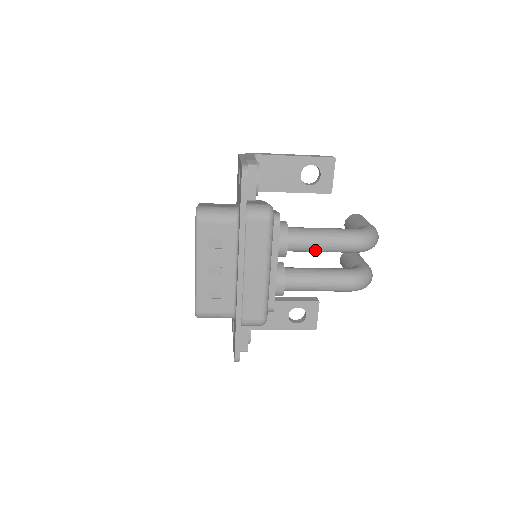
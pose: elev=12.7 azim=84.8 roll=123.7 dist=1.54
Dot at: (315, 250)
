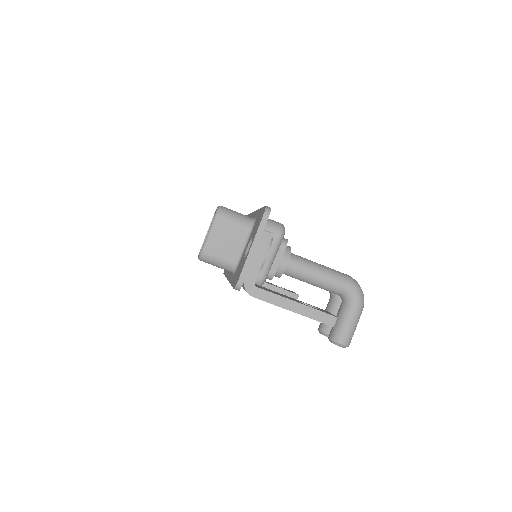
Dot at: occluded
